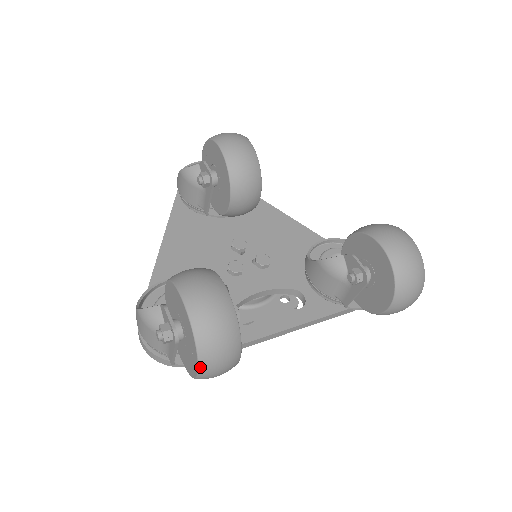
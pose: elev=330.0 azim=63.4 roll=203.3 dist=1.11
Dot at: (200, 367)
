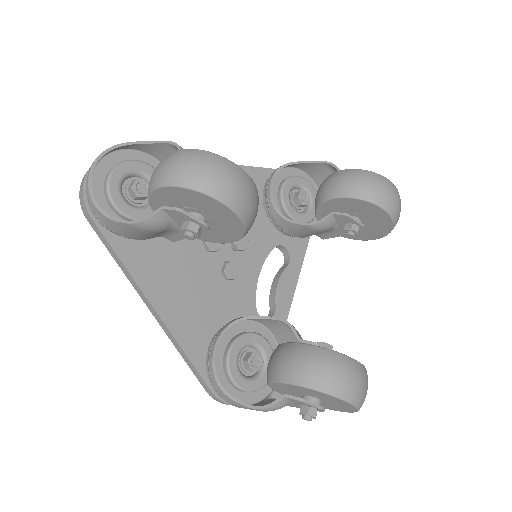
Dot at: occluded
